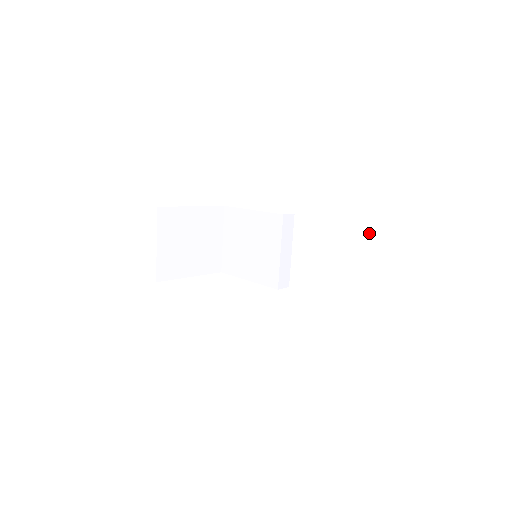
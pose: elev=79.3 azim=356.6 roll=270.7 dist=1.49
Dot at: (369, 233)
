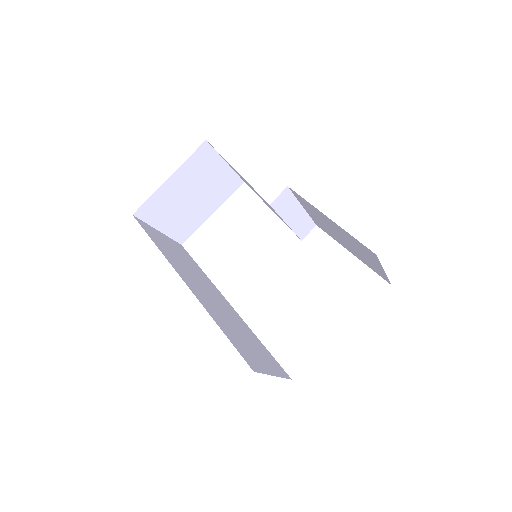
Dot at: (378, 259)
